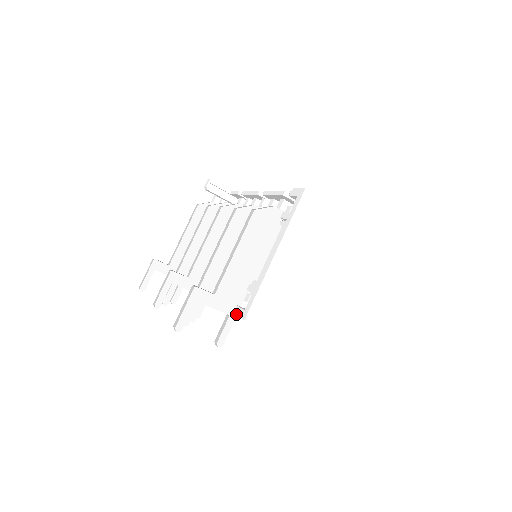
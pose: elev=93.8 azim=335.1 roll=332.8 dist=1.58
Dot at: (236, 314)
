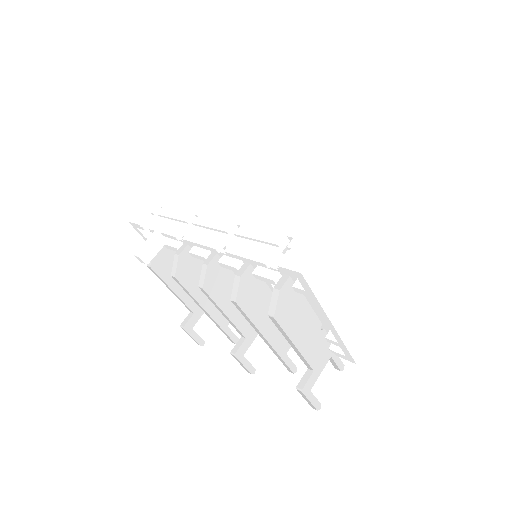
Dot at: occluded
